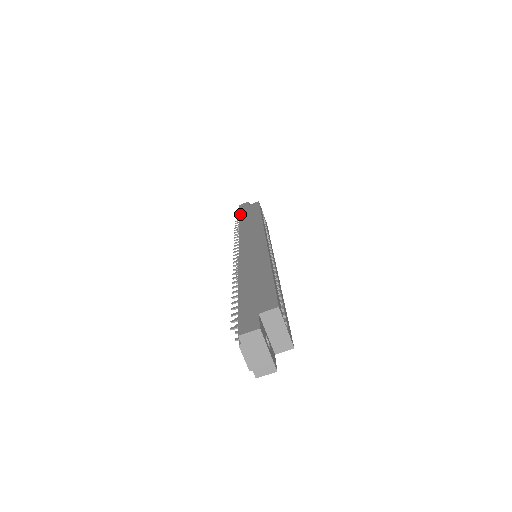
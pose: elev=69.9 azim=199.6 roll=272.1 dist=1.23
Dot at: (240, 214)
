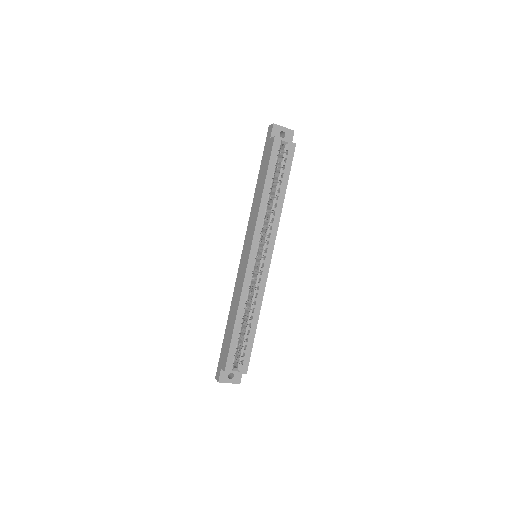
Dot at: (260, 165)
